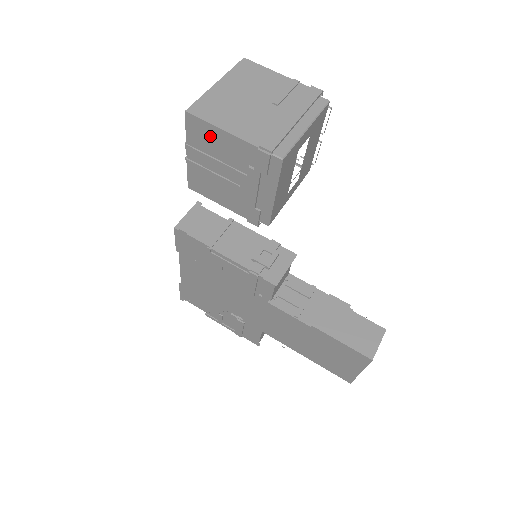
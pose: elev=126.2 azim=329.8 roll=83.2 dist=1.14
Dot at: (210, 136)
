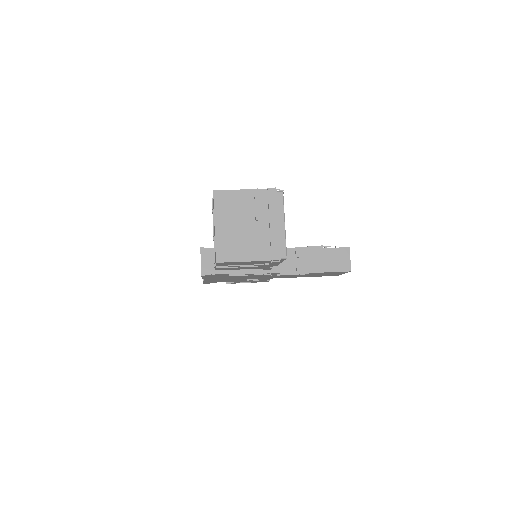
Dot at: (235, 263)
